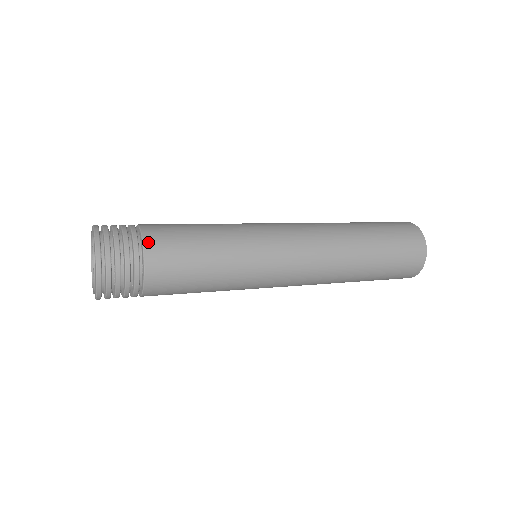
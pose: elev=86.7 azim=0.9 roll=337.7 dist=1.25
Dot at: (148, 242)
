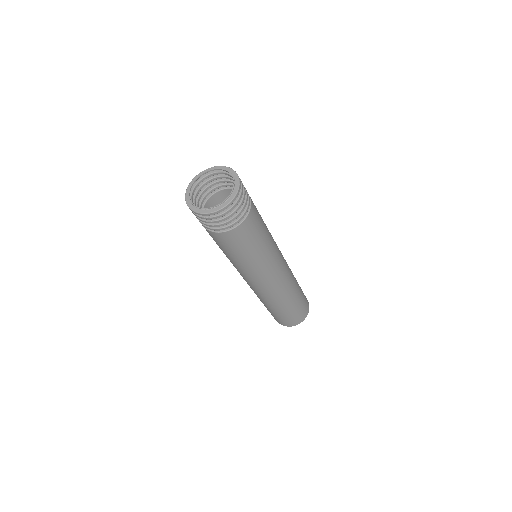
Dot at: (251, 213)
